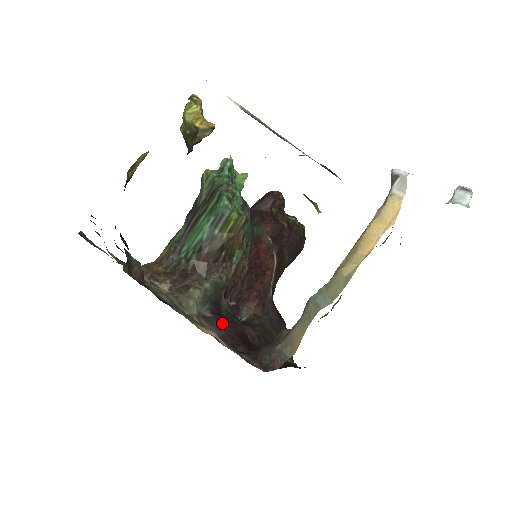
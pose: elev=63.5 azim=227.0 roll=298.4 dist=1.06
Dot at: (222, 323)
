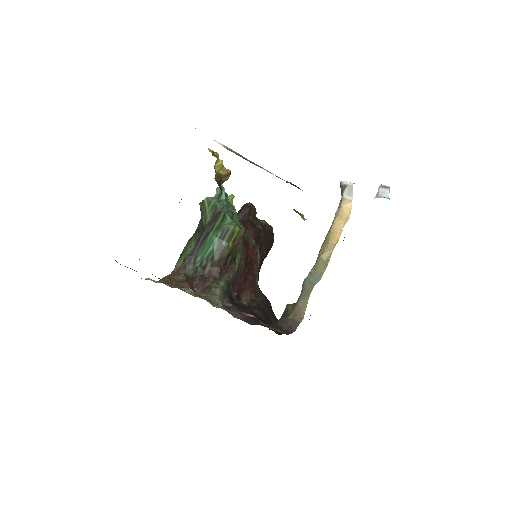
Dot at: (241, 309)
